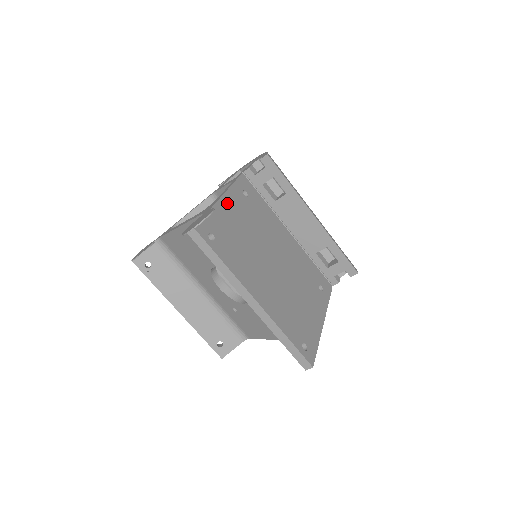
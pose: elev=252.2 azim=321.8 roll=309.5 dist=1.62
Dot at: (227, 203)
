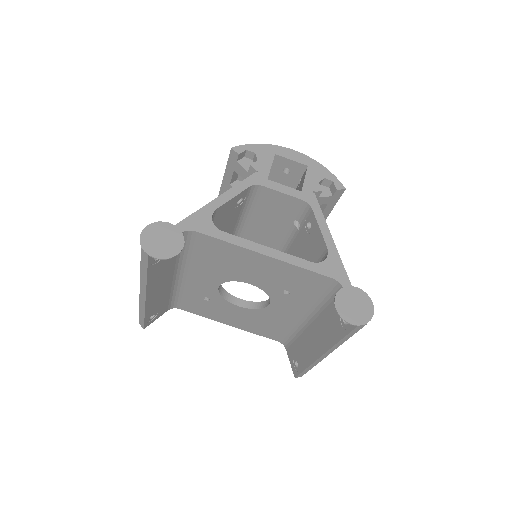
Dot at: occluded
